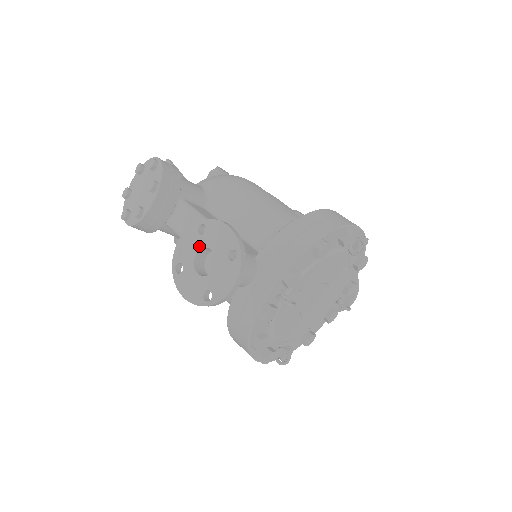
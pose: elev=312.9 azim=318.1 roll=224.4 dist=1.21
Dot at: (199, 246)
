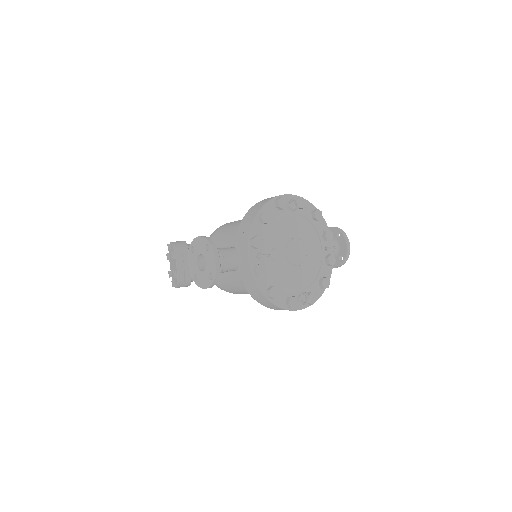
Dot at: (196, 258)
